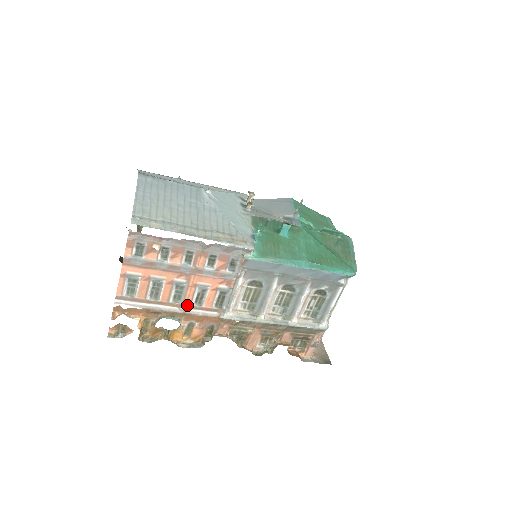
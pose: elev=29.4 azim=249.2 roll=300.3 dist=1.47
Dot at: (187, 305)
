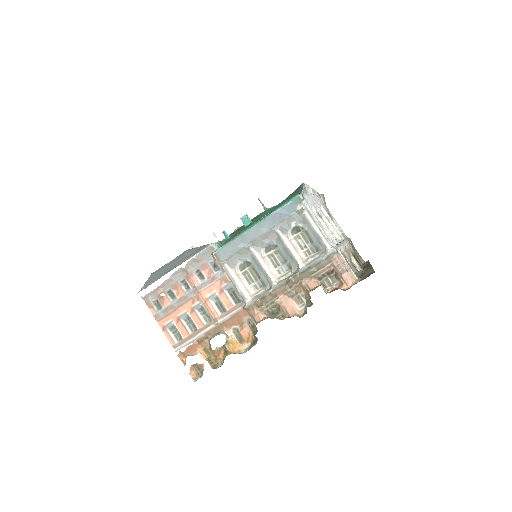
Dot at: (216, 318)
